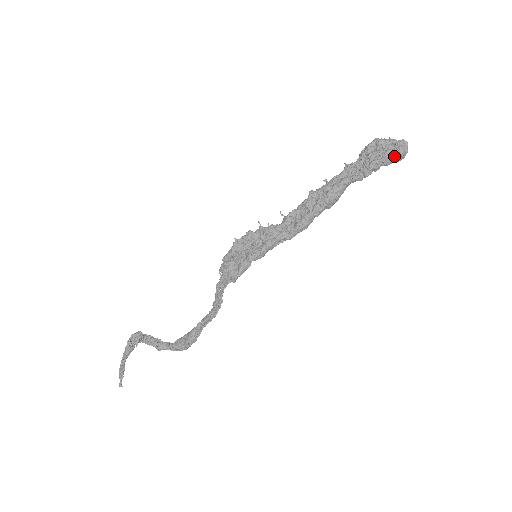
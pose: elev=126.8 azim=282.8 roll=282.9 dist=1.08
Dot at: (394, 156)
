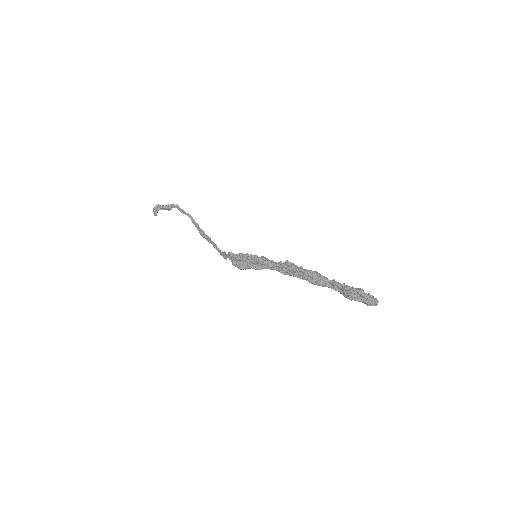
Dot at: (364, 303)
